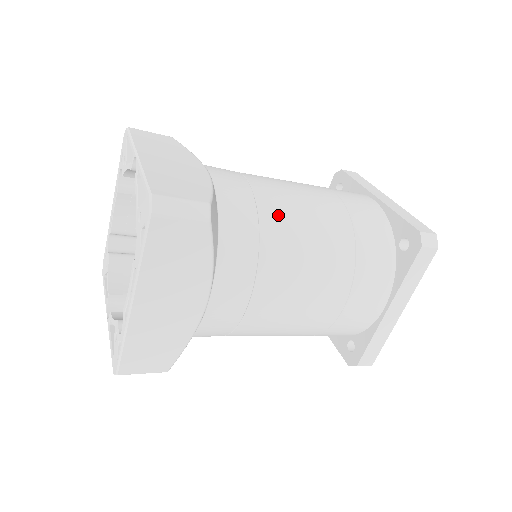
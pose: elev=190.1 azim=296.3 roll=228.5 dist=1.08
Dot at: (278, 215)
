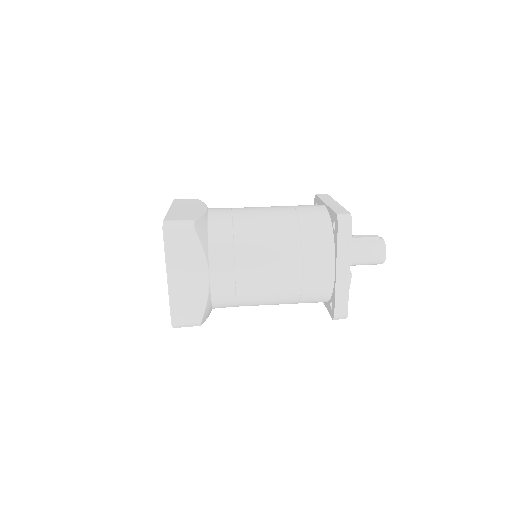
Dot at: (249, 298)
